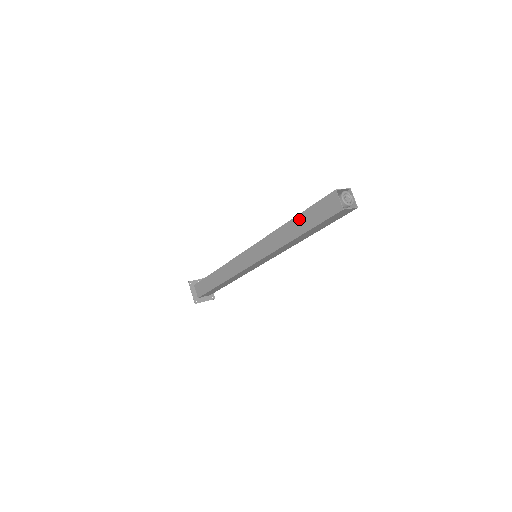
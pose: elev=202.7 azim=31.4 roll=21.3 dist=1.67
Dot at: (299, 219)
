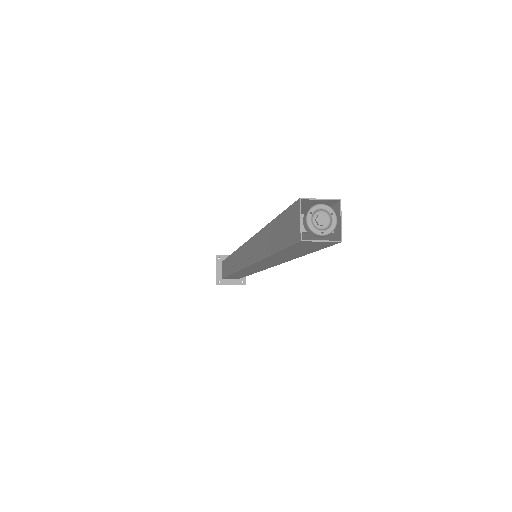
Dot at: (271, 228)
